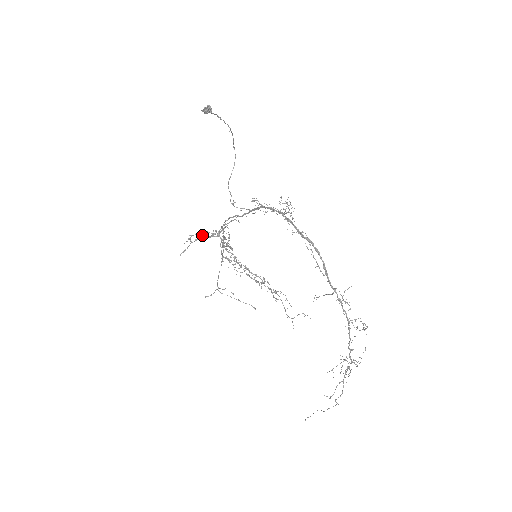
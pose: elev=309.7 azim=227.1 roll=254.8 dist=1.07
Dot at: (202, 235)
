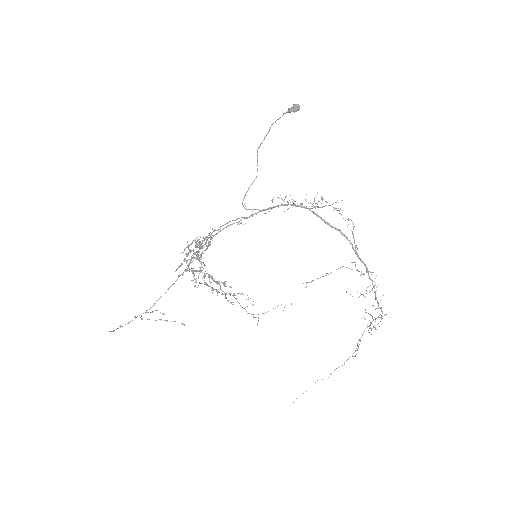
Dot at: (196, 244)
